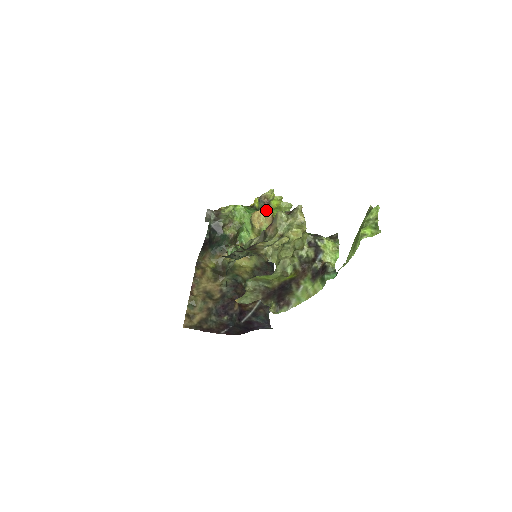
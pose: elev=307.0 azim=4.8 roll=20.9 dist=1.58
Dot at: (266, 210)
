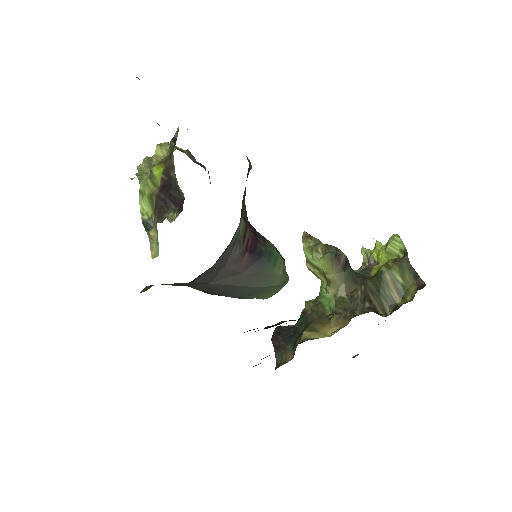
Dot at: occluded
